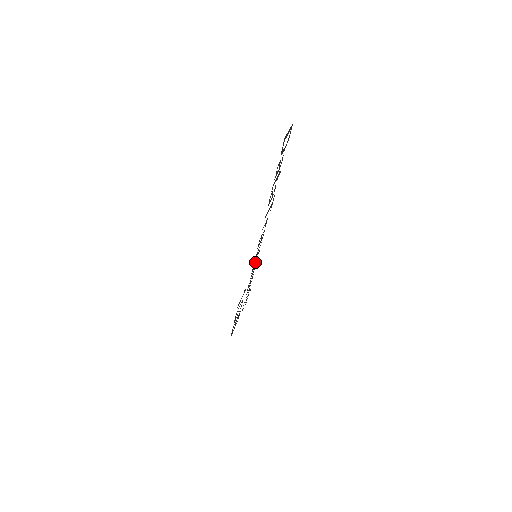
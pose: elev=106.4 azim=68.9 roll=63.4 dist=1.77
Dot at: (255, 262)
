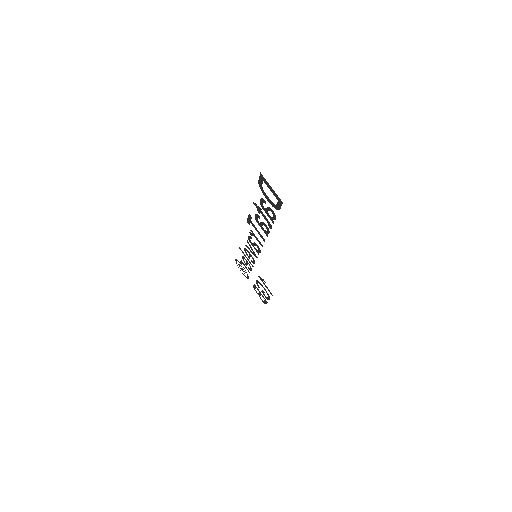
Dot at: (249, 255)
